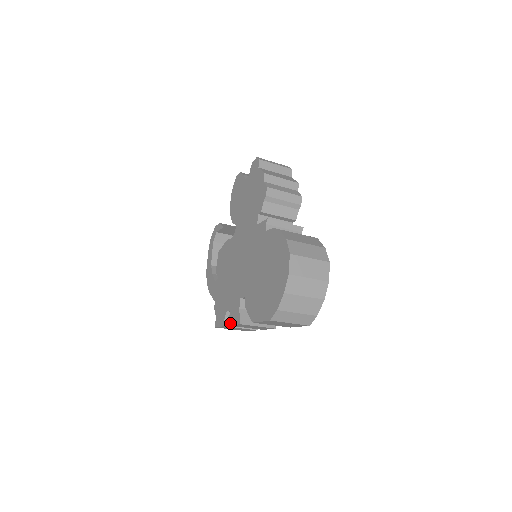
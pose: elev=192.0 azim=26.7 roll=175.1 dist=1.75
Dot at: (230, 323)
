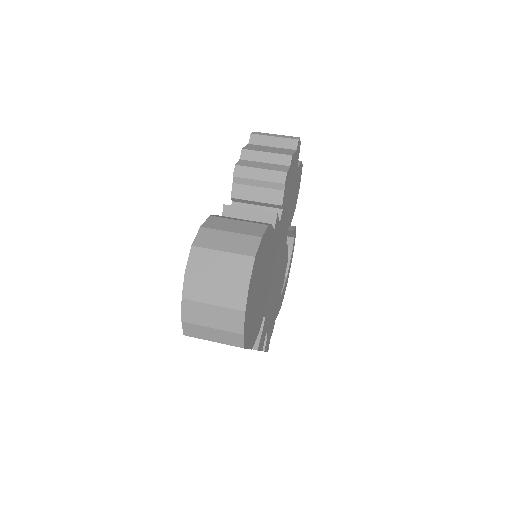
Dot at: occluded
